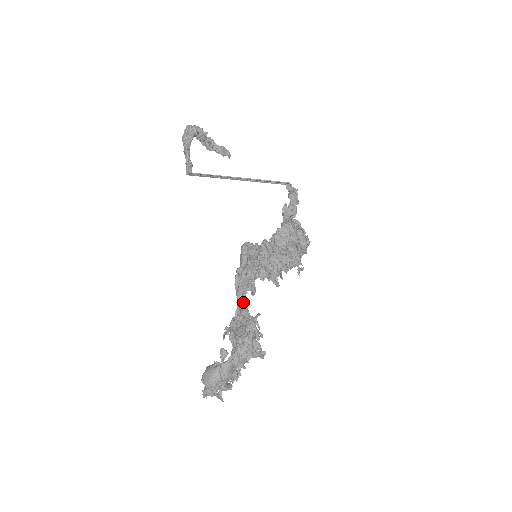
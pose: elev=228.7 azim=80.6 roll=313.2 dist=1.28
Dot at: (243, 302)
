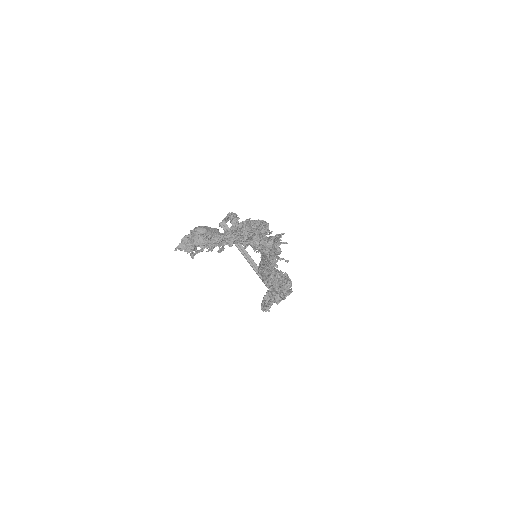
Dot at: occluded
